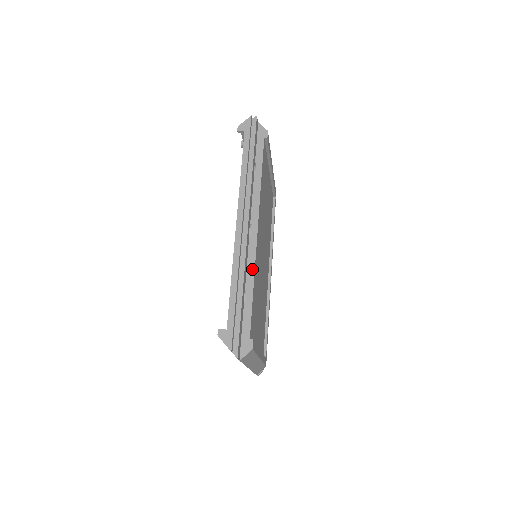
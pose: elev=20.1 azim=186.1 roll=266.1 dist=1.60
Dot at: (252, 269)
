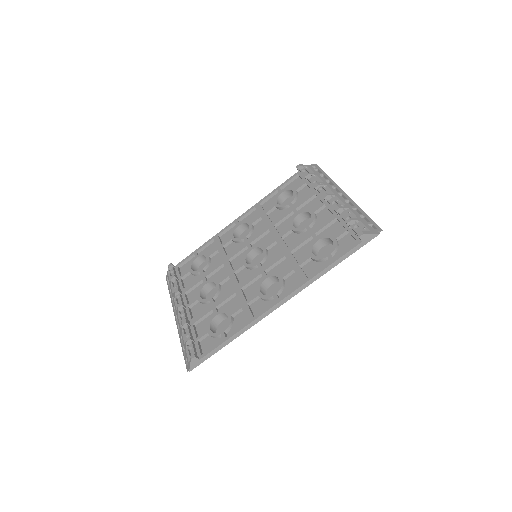
Dot at: occluded
